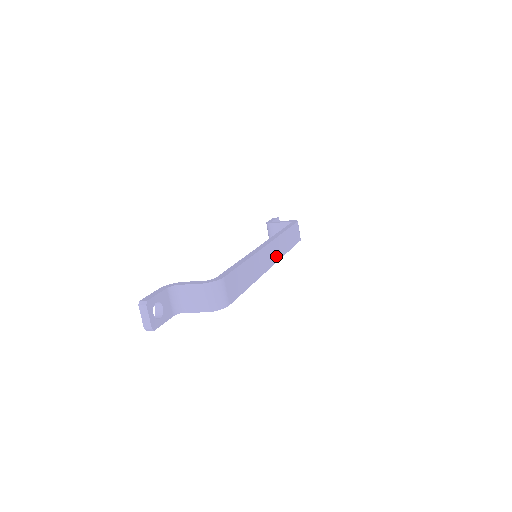
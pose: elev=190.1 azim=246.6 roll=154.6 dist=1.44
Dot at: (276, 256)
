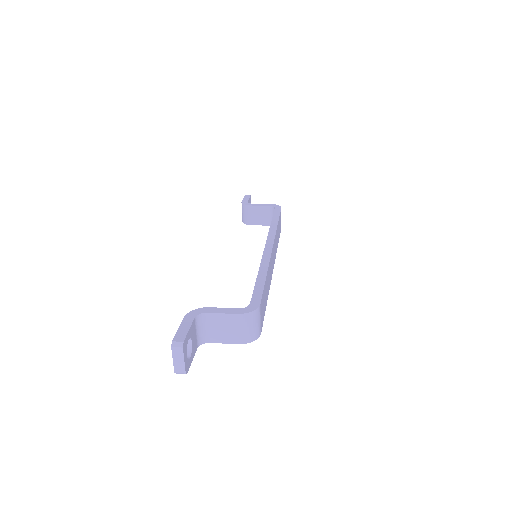
Dot at: occluded
